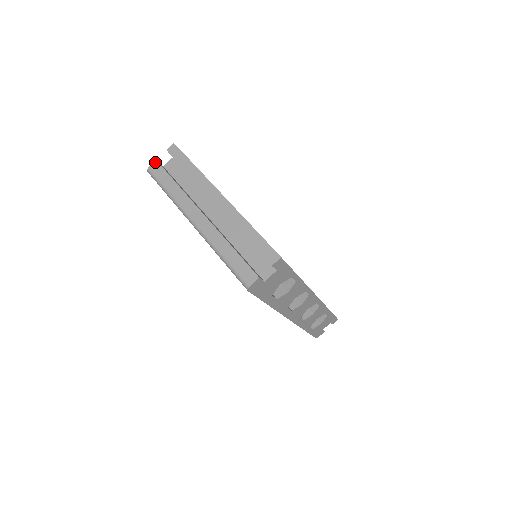
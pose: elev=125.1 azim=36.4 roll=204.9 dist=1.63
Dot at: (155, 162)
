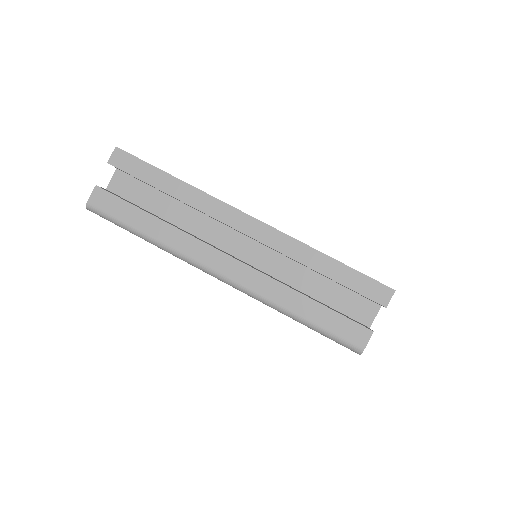
Dot at: (95, 189)
